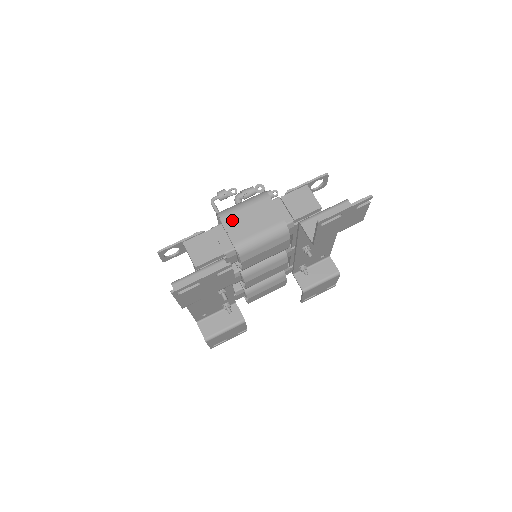
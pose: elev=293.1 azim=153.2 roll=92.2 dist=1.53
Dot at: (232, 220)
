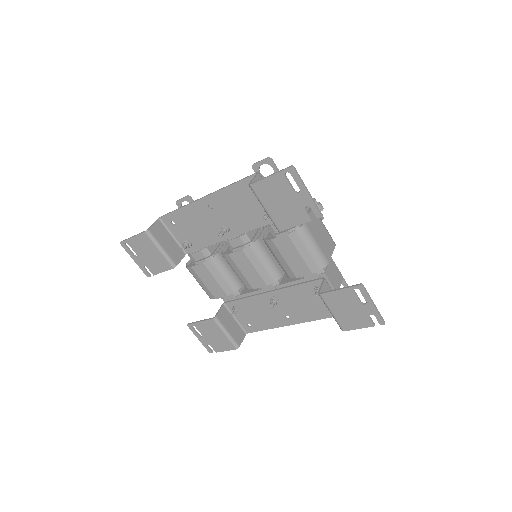
Dot at: (315, 217)
